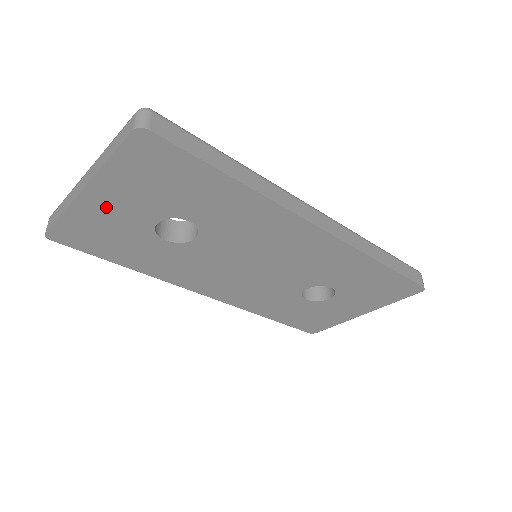
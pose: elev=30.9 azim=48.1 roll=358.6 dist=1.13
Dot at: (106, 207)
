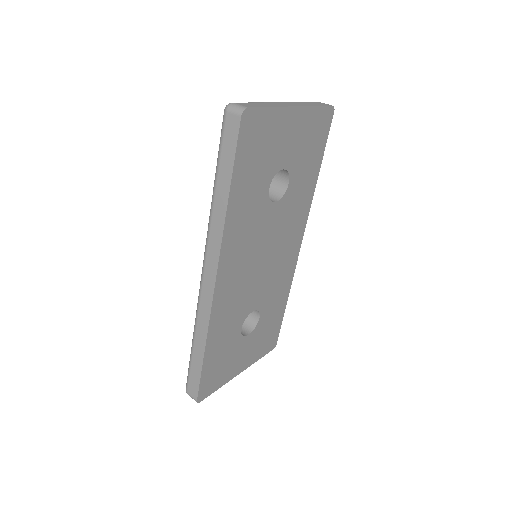
Dot at: (286, 130)
